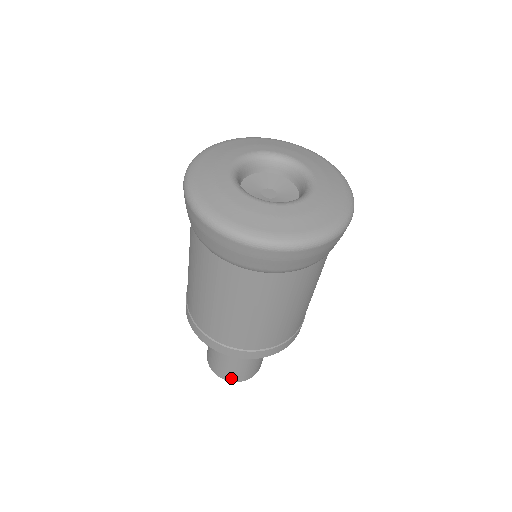
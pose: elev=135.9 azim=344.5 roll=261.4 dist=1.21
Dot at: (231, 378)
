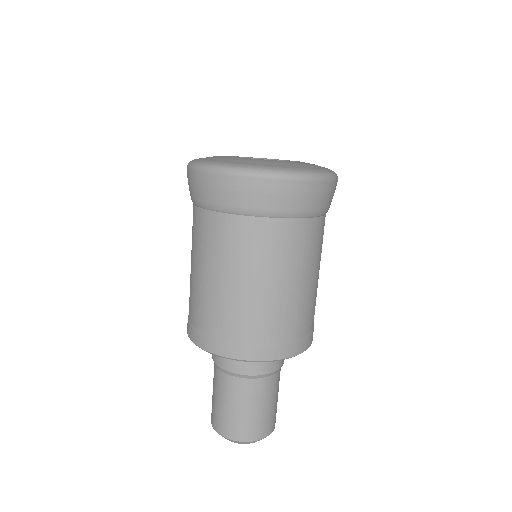
Dot at: (214, 422)
